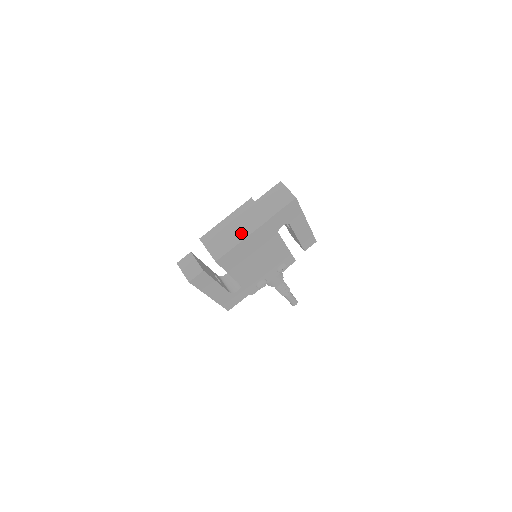
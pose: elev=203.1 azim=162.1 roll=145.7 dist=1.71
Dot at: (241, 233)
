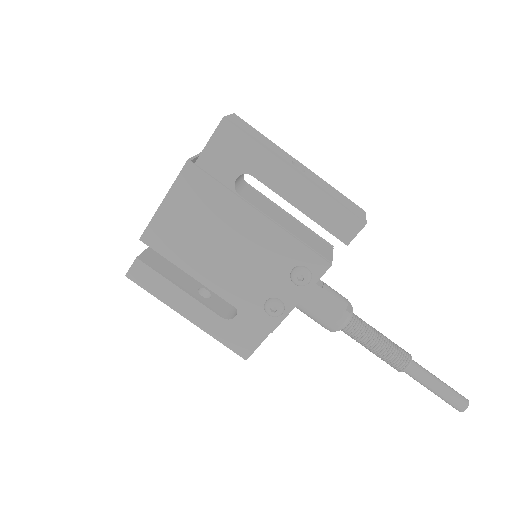
Dot at: occluded
